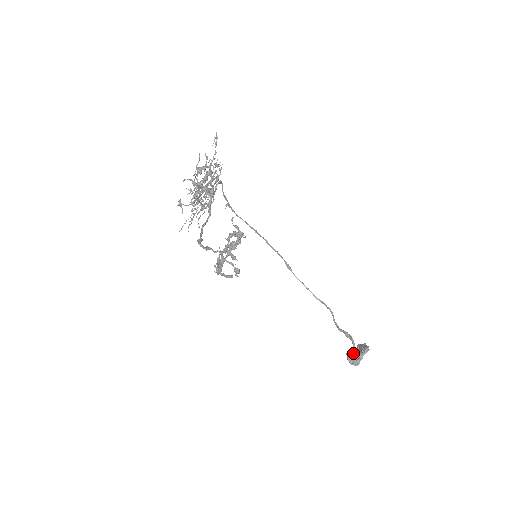
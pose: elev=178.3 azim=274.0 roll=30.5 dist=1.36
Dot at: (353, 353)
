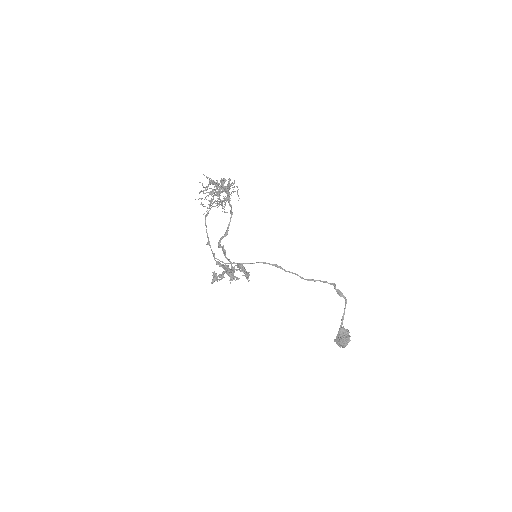
Dot at: (342, 329)
